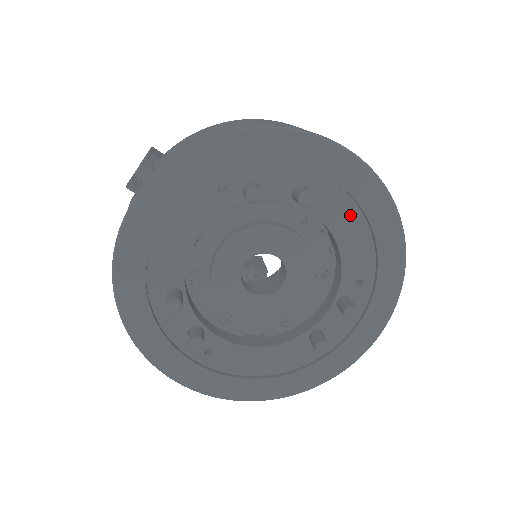
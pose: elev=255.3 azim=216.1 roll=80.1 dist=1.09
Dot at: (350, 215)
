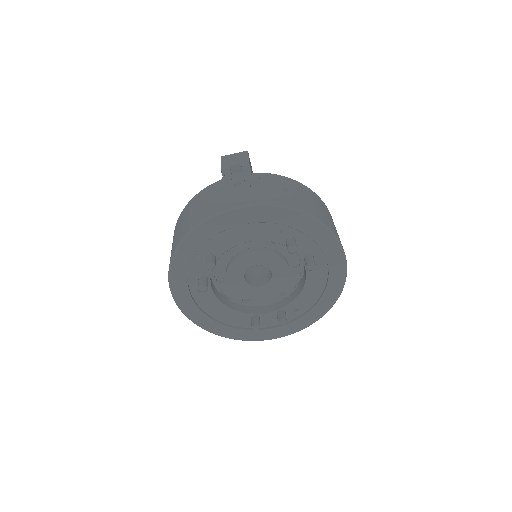
Dot at: (320, 281)
